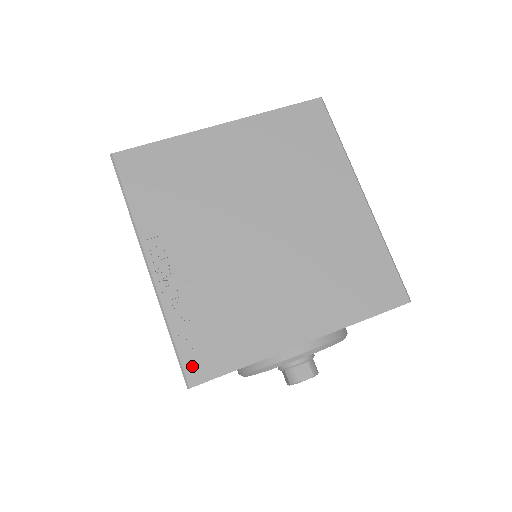
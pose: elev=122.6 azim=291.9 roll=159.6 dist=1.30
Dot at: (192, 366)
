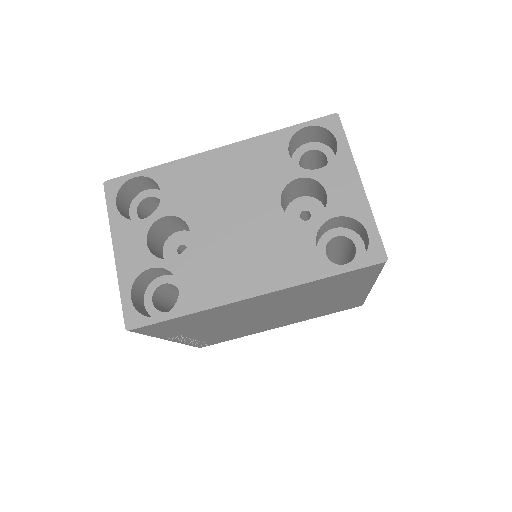
Dot at: (202, 346)
